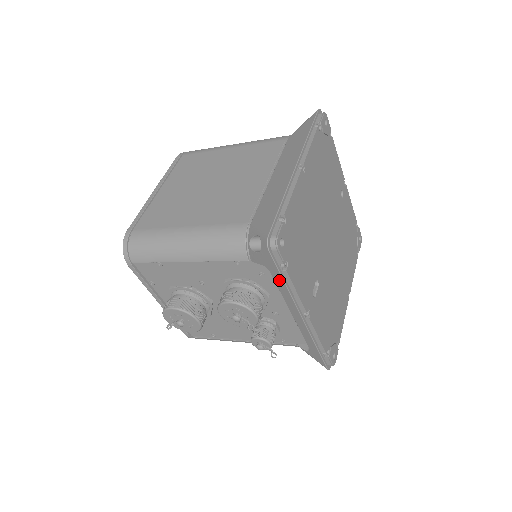
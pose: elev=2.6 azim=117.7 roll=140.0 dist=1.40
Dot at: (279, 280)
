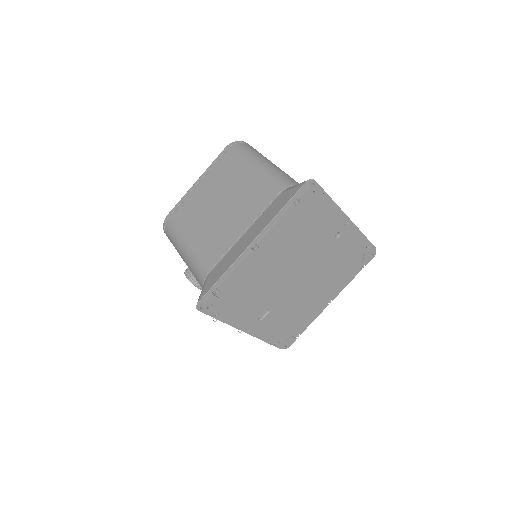
Dot at: occluded
